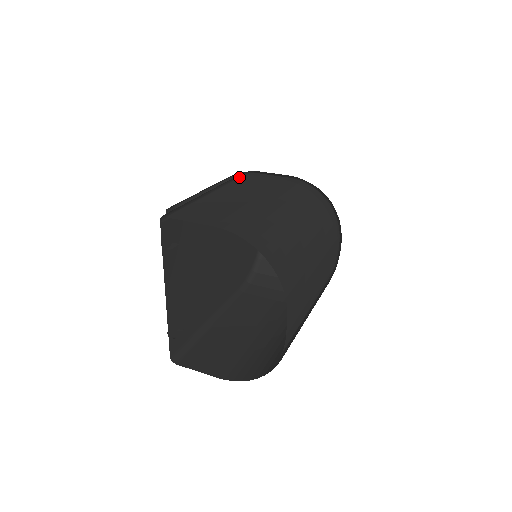
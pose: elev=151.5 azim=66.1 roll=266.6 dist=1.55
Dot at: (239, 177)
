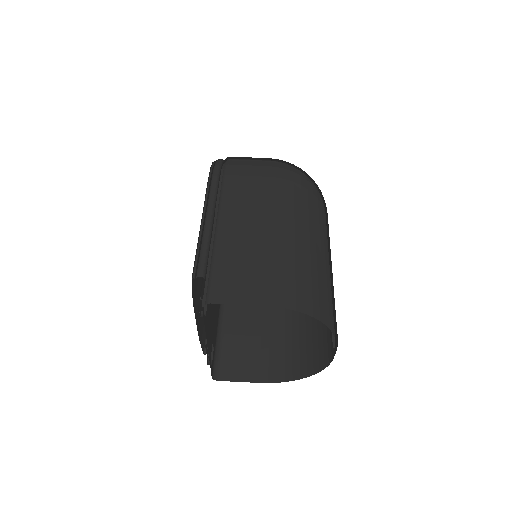
Dot at: (224, 185)
